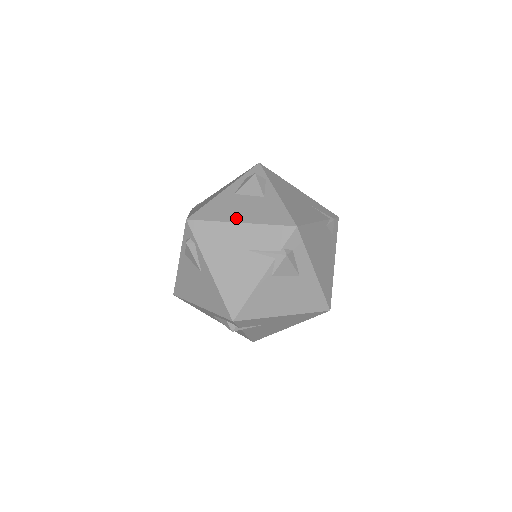
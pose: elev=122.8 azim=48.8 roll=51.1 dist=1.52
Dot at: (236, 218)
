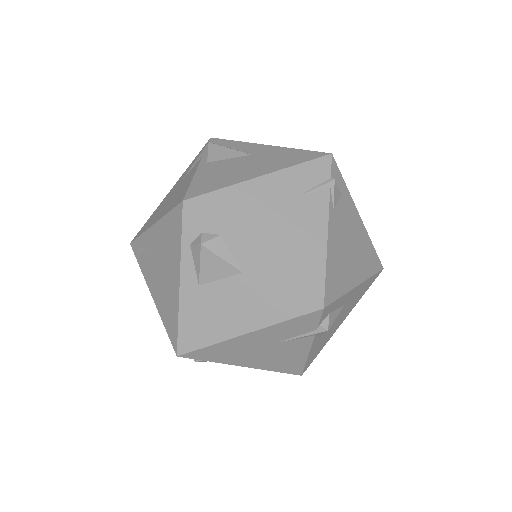
Dot at: (235, 329)
